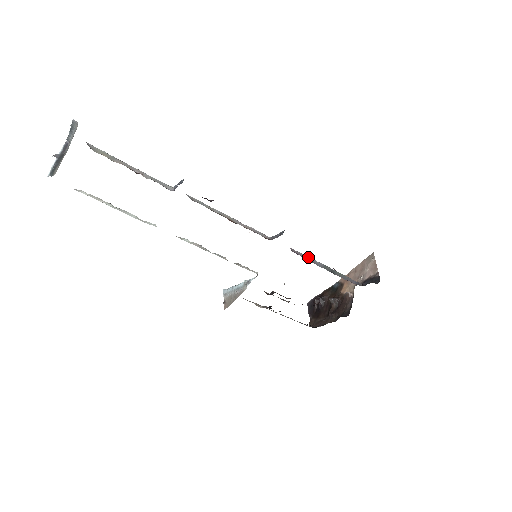
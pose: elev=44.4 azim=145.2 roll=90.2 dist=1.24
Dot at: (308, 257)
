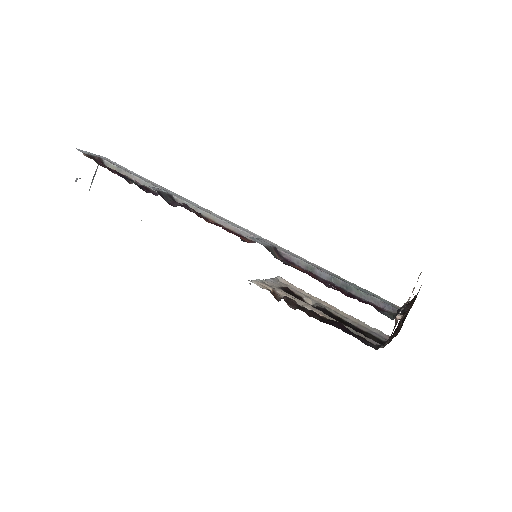
Dot at: (307, 265)
